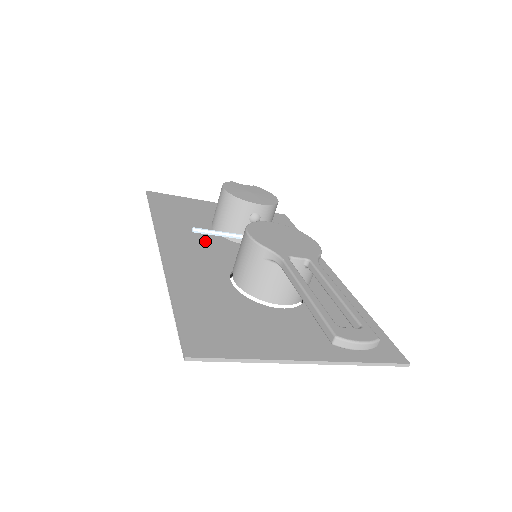
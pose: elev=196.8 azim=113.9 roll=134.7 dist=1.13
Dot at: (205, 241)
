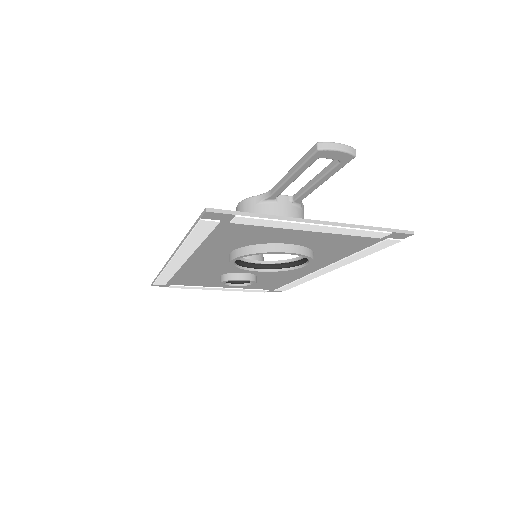
Dot at: occluded
